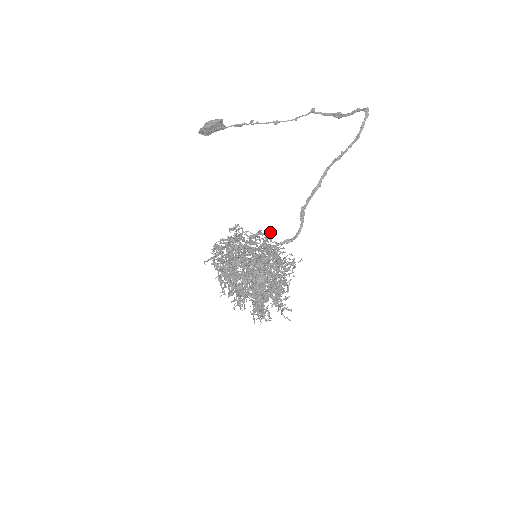
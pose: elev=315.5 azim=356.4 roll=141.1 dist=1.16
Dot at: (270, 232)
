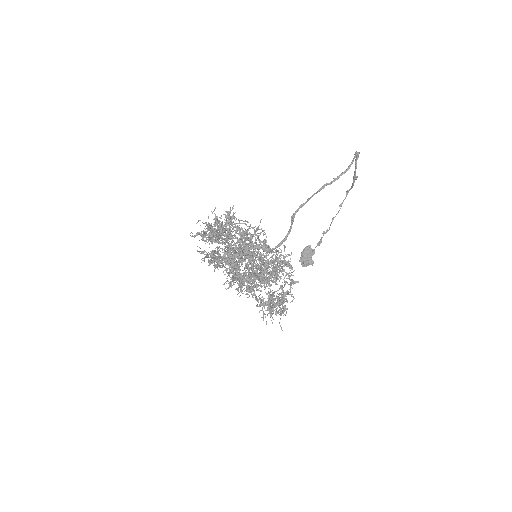
Dot at: (233, 208)
